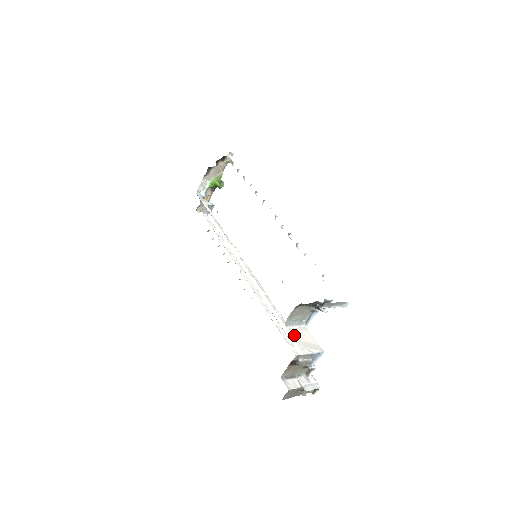
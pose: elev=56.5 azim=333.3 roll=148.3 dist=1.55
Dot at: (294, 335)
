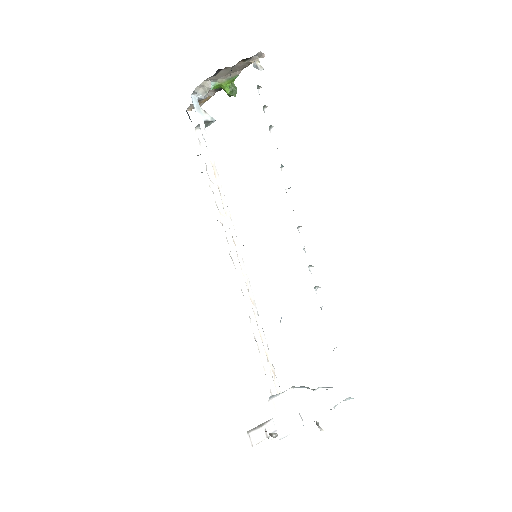
Dot at: (276, 410)
